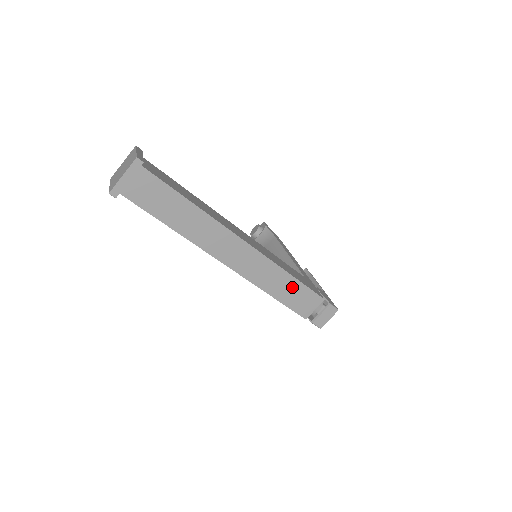
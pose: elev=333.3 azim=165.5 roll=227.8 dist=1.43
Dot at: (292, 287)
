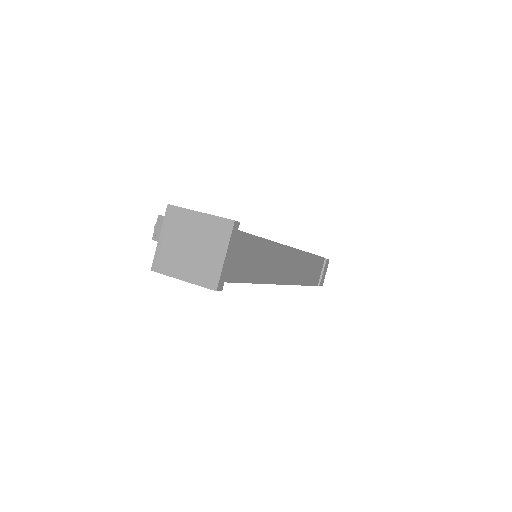
Dot at: (313, 265)
